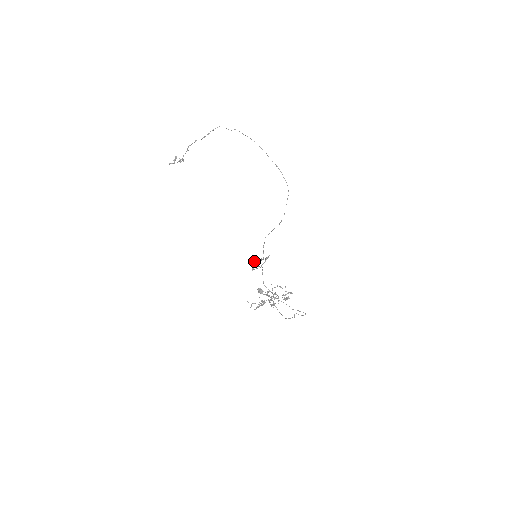
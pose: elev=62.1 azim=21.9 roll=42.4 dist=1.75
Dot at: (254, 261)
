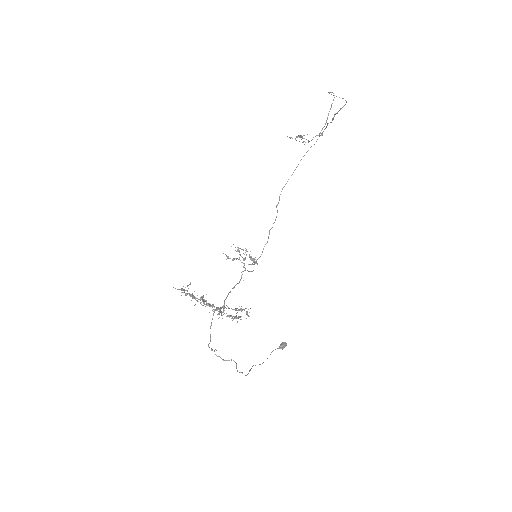
Dot at: (237, 250)
